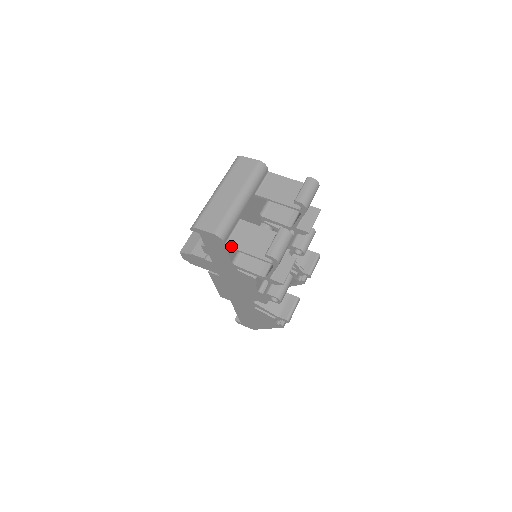
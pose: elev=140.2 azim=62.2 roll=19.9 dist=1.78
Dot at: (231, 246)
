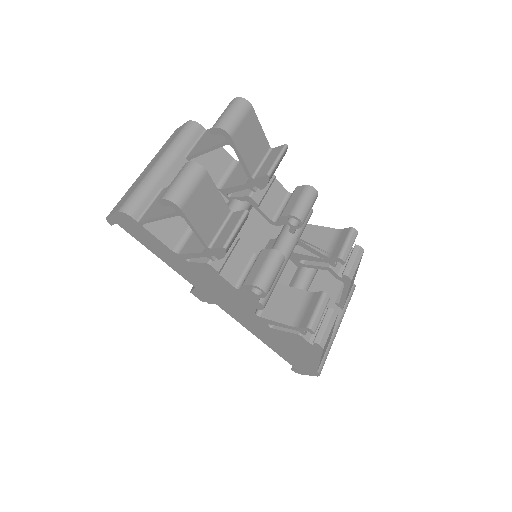
Dot at: (143, 220)
